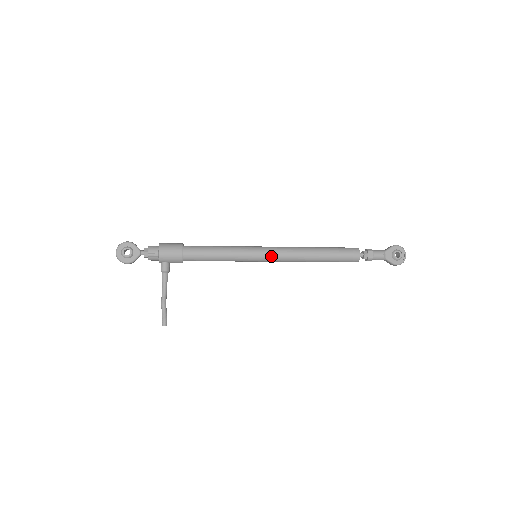
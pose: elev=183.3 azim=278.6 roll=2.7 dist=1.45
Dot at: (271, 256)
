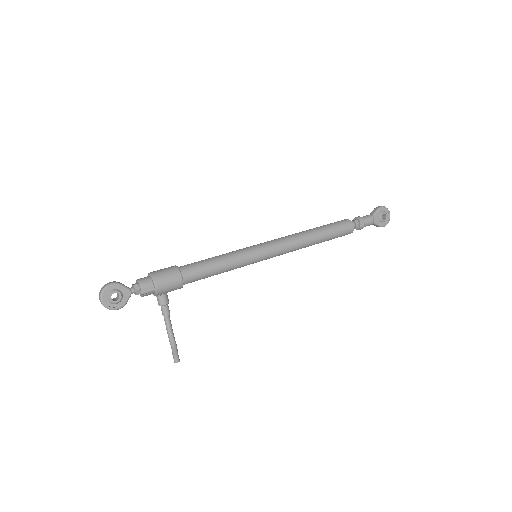
Dot at: (273, 253)
